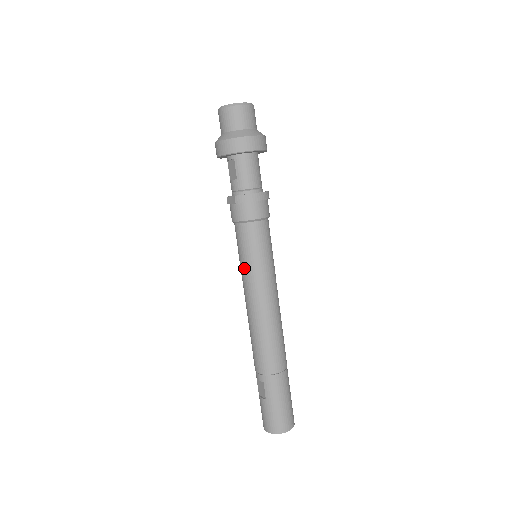
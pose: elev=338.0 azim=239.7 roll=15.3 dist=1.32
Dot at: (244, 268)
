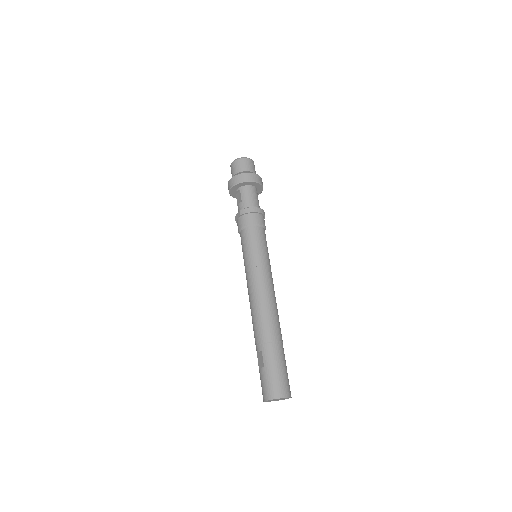
Dot at: (246, 261)
